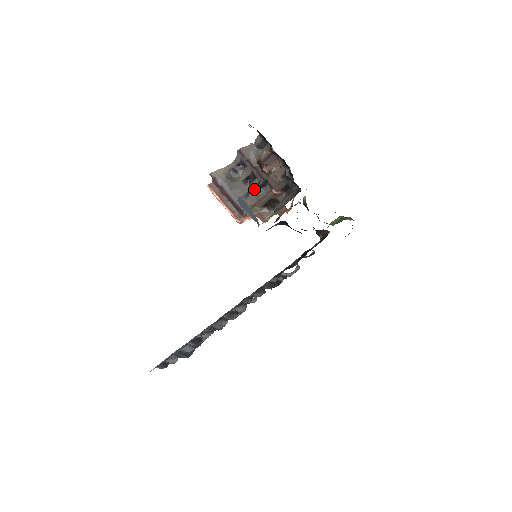
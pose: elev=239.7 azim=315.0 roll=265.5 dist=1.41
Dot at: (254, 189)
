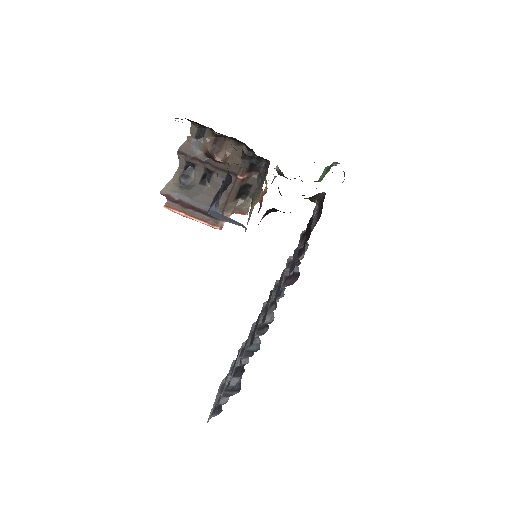
Dot at: (221, 193)
